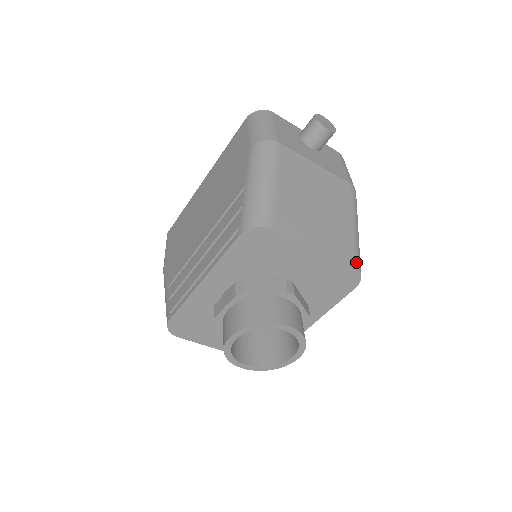
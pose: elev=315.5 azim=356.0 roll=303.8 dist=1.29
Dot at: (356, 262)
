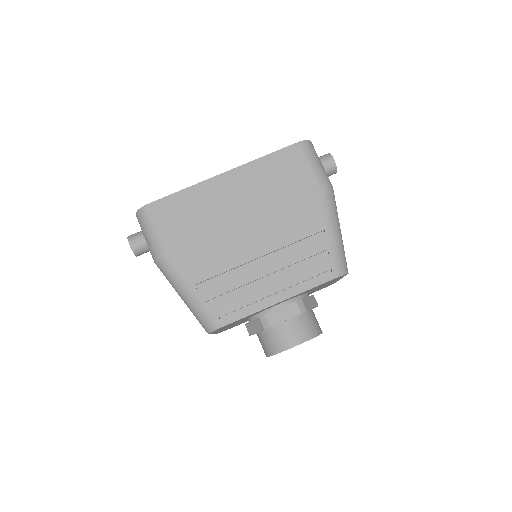
Dot at: occluded
